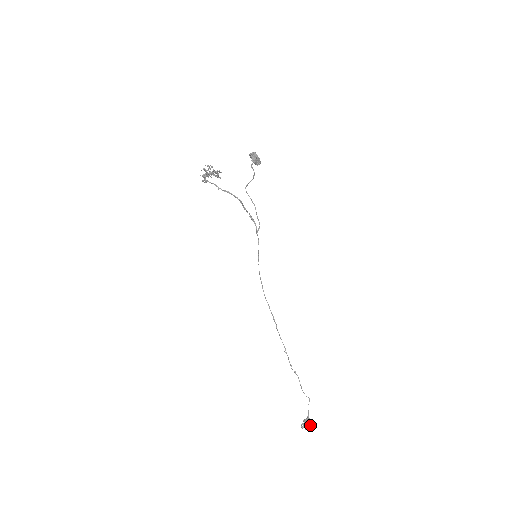
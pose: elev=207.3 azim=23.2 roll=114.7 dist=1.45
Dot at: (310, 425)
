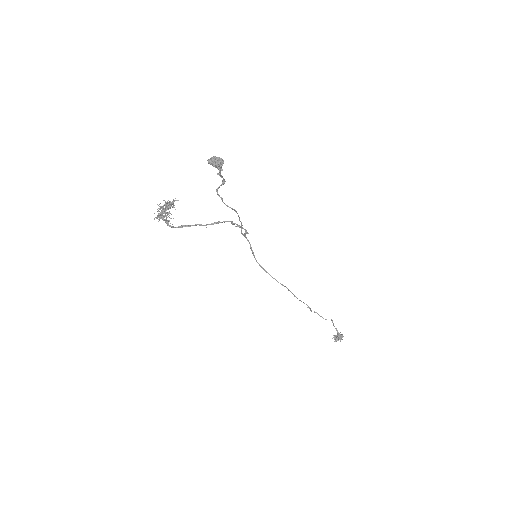
Dot at: occluded
